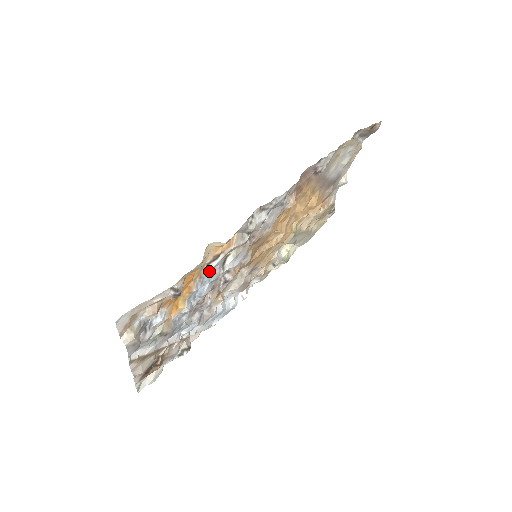
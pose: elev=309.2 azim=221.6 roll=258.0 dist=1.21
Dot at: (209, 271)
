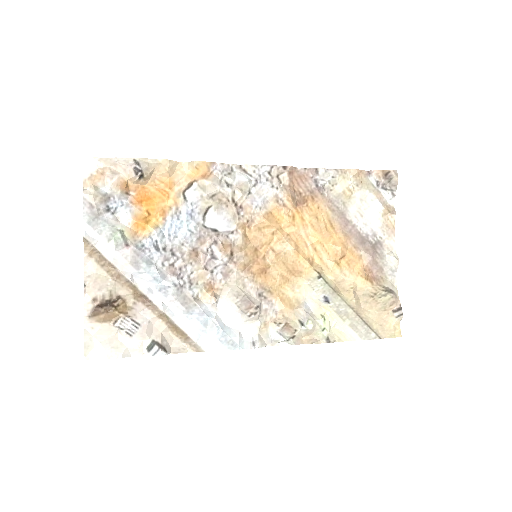
Dot at: (186, 206)
